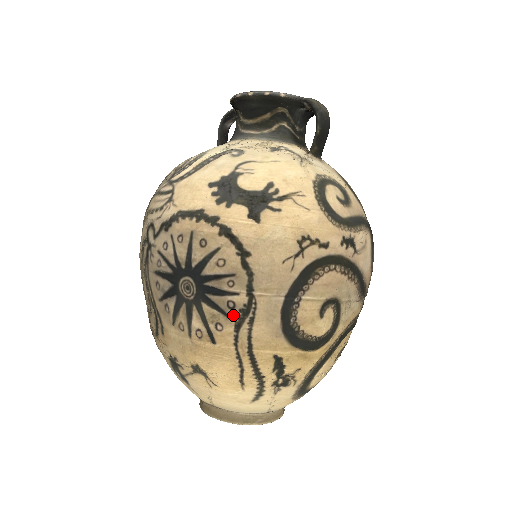
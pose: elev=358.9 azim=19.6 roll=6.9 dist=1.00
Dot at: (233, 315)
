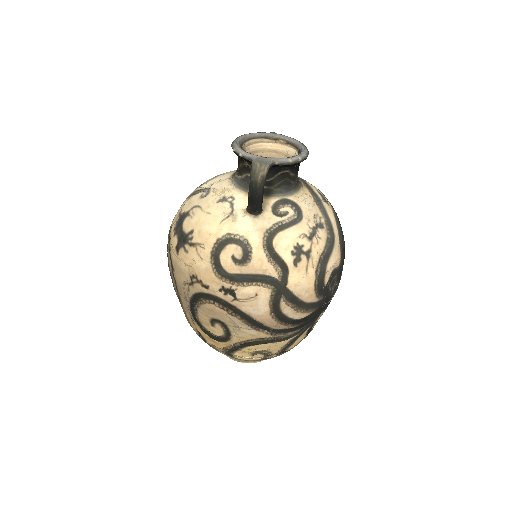
Dot at: (177, 296)
